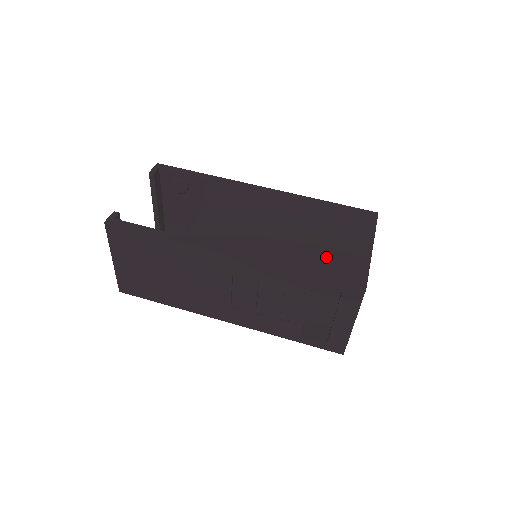
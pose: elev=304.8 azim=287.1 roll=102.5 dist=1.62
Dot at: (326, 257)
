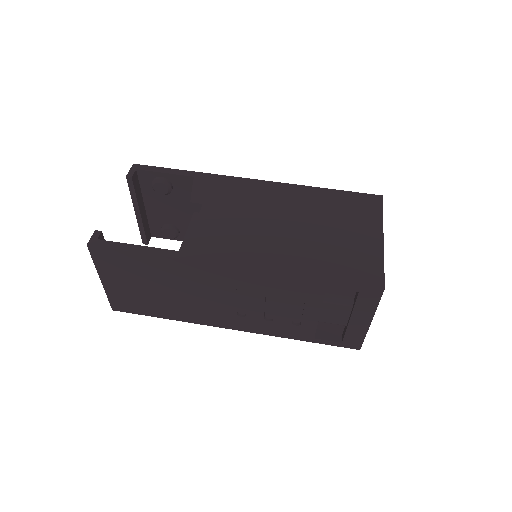
Dot at: (336, 256)
